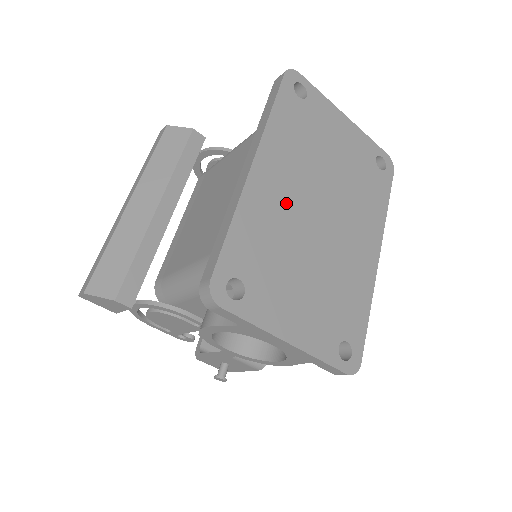
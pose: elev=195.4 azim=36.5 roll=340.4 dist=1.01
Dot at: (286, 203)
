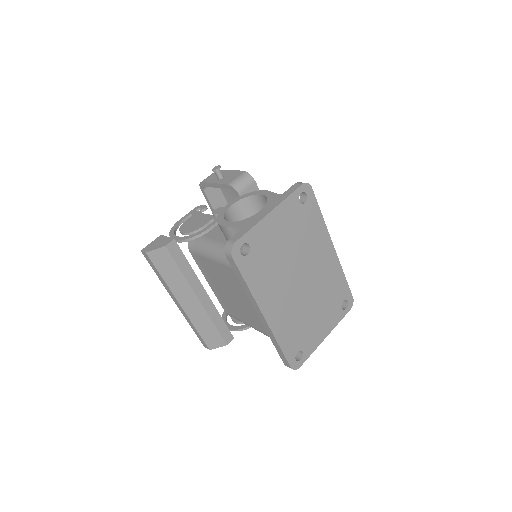
Dot at: (287, 305)
